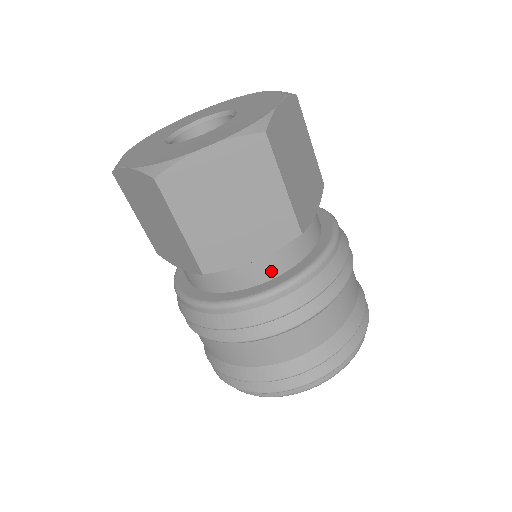
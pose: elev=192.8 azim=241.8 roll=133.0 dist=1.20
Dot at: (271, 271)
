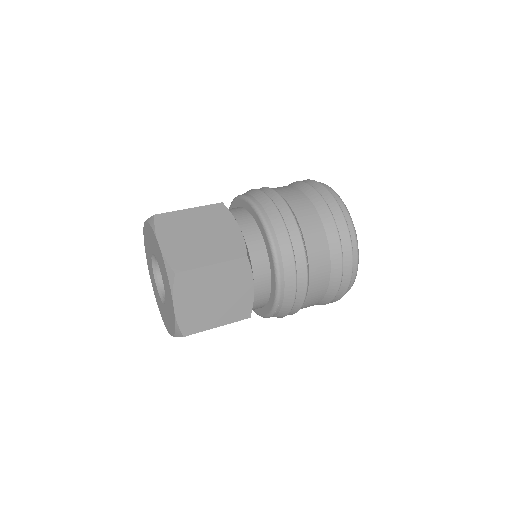
Dot at: occluded
